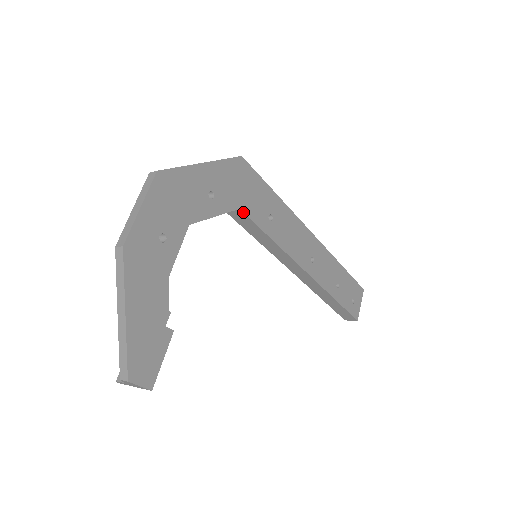
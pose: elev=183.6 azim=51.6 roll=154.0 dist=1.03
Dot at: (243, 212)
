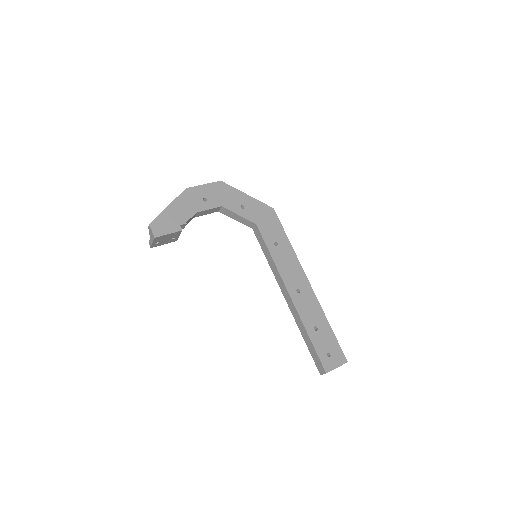
Dot at: (258, 227)
